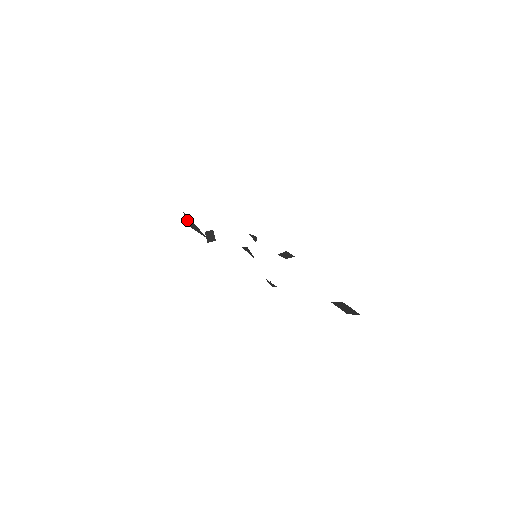
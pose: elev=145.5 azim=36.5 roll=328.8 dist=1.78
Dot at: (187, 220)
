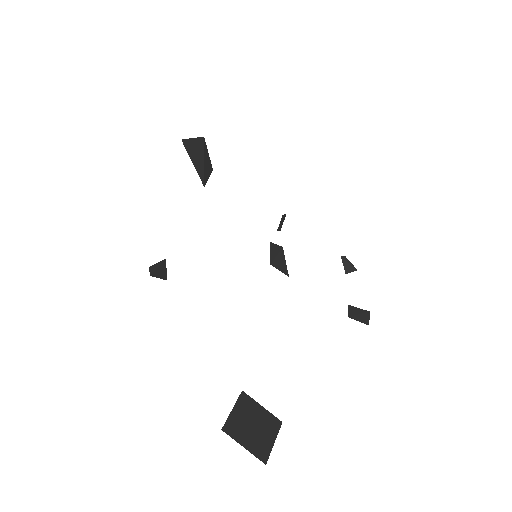
Dot at: (208, 154)
